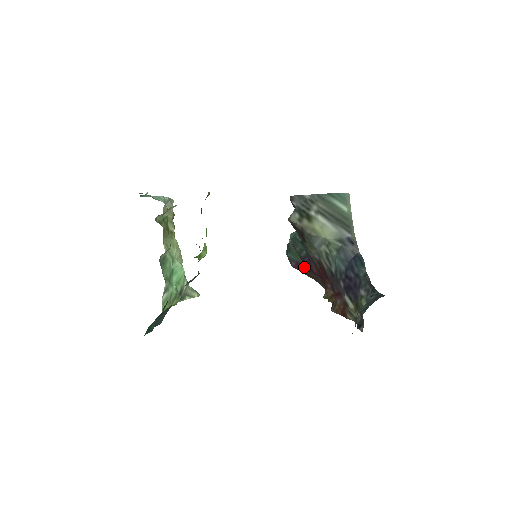
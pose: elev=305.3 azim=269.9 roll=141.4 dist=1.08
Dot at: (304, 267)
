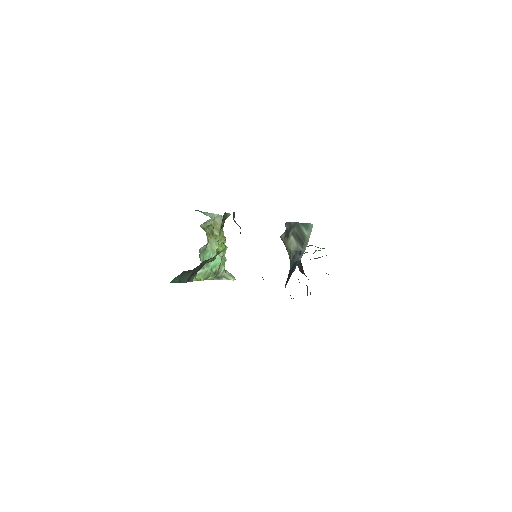
Dot at: occluded
